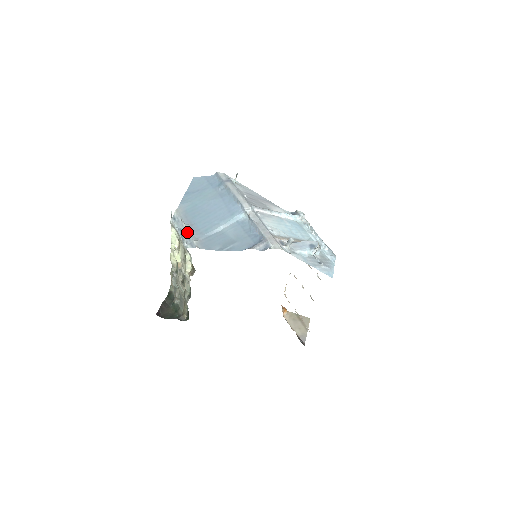
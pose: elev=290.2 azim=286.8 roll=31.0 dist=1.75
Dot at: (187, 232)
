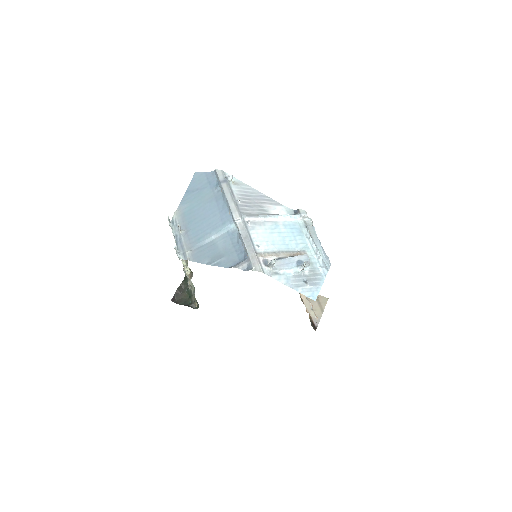
Dot at: (181, 240)
